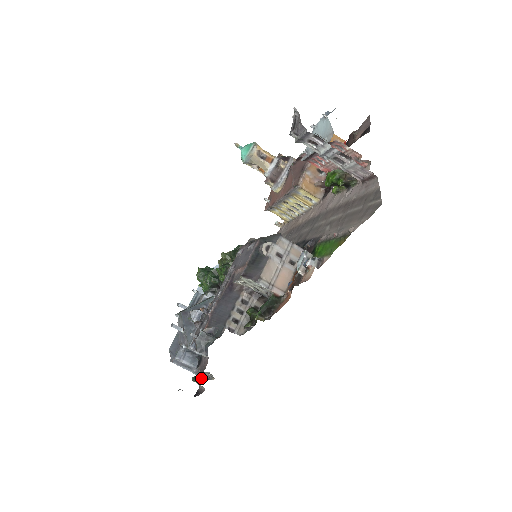
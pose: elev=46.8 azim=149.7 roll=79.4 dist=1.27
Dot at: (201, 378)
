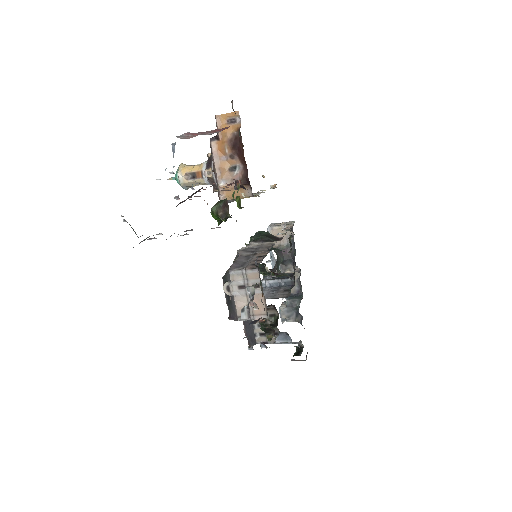
Dot at: (294, 354)
